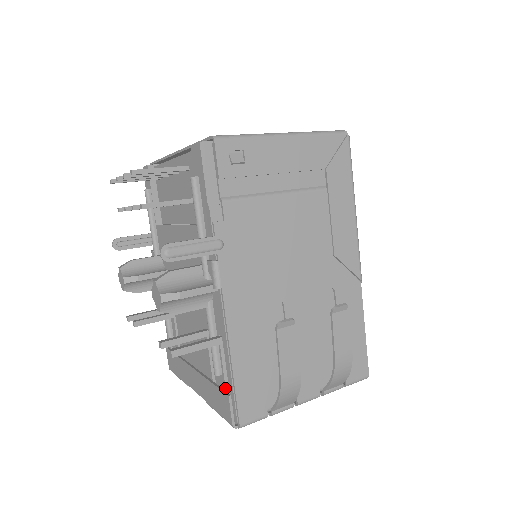
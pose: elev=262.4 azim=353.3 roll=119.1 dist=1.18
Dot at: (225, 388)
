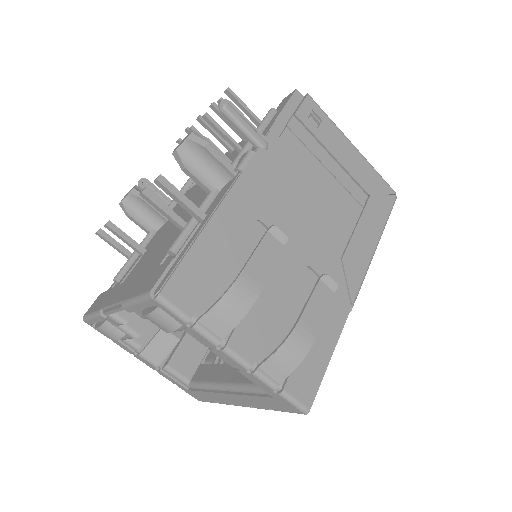
Dot at: occluded
